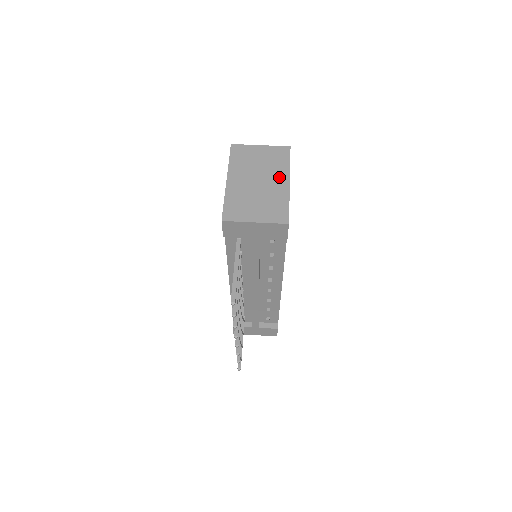
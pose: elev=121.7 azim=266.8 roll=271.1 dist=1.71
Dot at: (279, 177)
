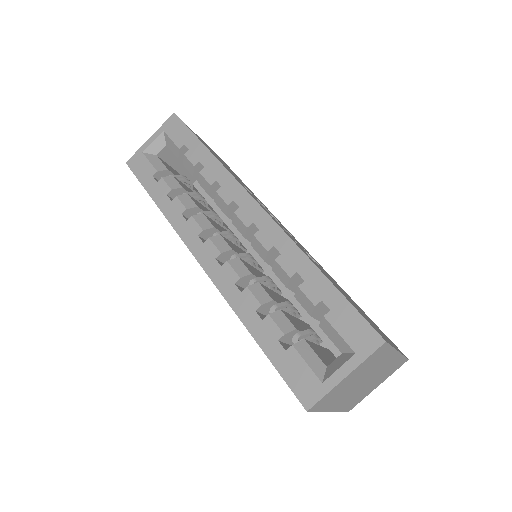
Dot at: (386, 362)
